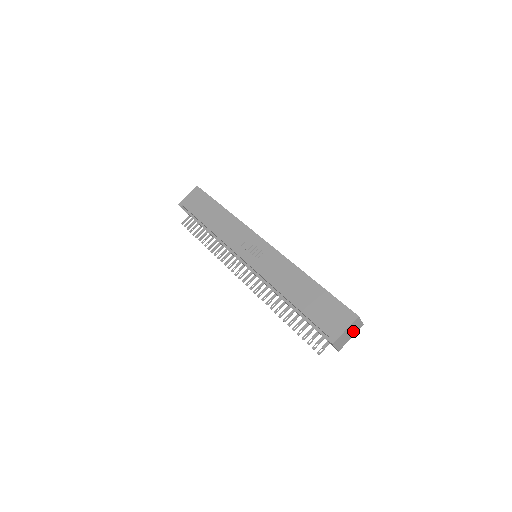
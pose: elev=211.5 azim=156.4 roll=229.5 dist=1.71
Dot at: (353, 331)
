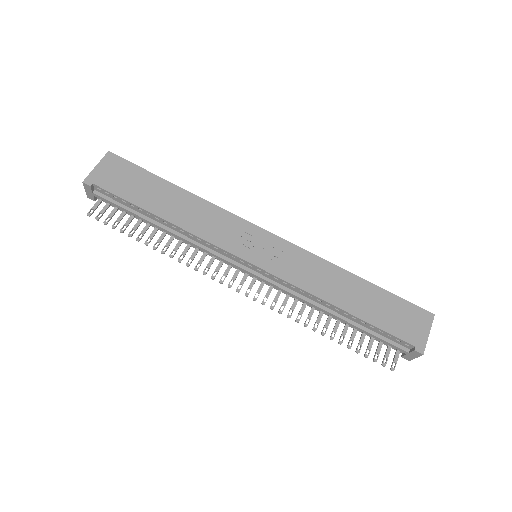
Dot at: occluded
